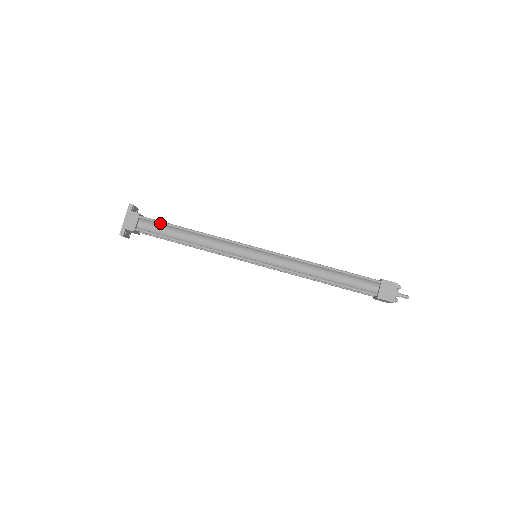
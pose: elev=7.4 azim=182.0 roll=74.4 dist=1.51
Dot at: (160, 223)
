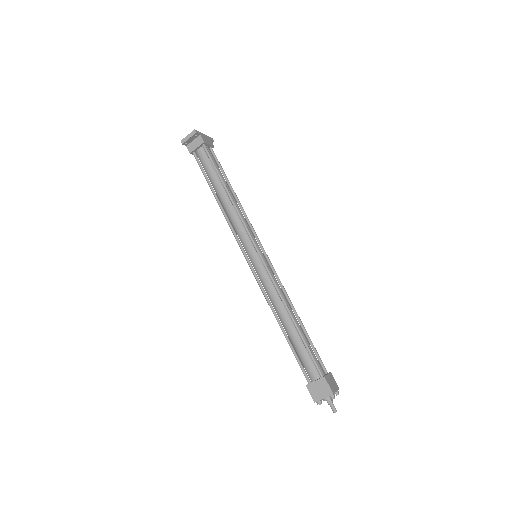
Dot at: (220, 165)
